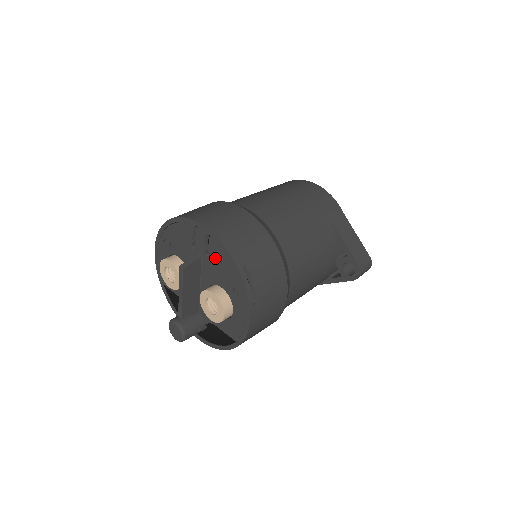
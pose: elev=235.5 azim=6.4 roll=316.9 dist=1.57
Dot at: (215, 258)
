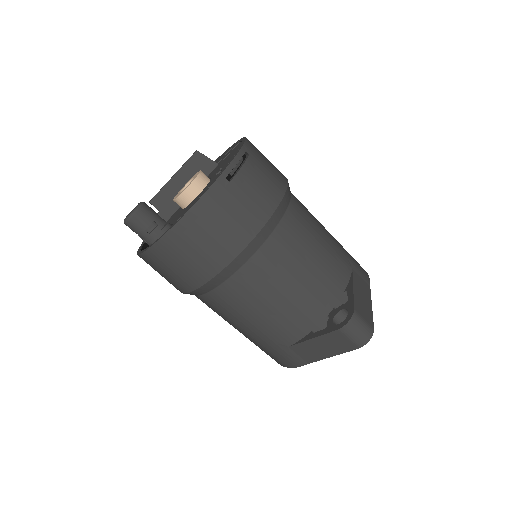
Dot at: occluded
